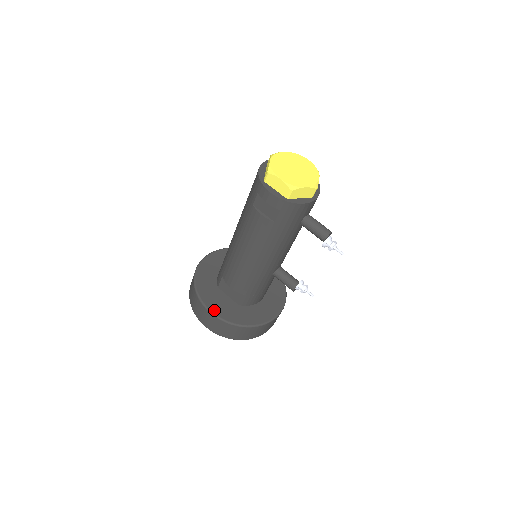
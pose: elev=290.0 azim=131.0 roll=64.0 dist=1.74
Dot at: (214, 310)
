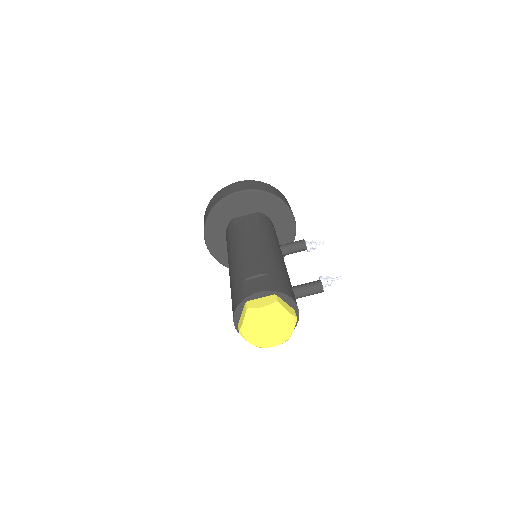
Dot at: occluded
